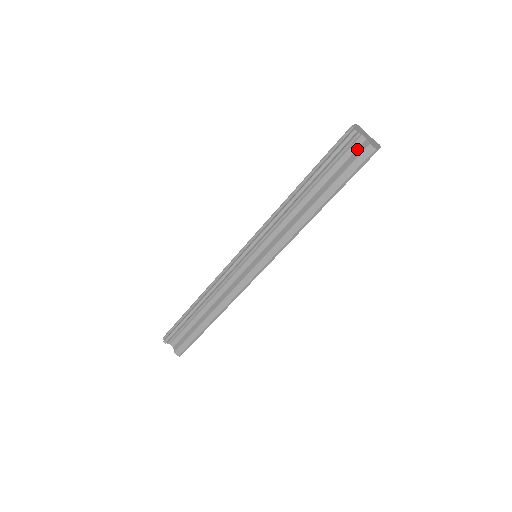
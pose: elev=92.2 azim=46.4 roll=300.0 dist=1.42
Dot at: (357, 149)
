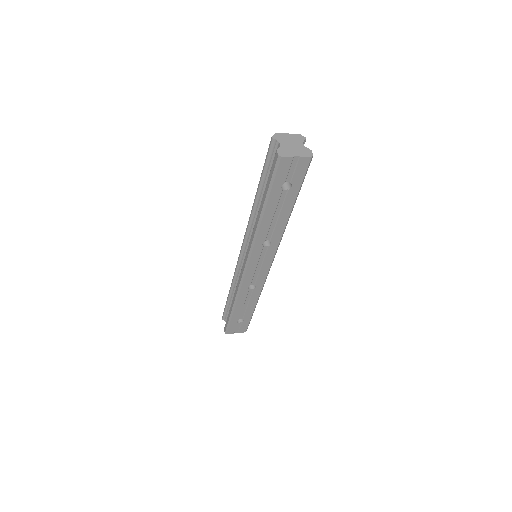
Dot at: occluded
